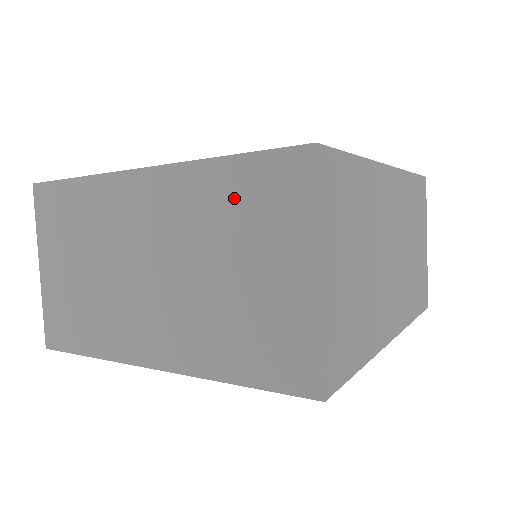
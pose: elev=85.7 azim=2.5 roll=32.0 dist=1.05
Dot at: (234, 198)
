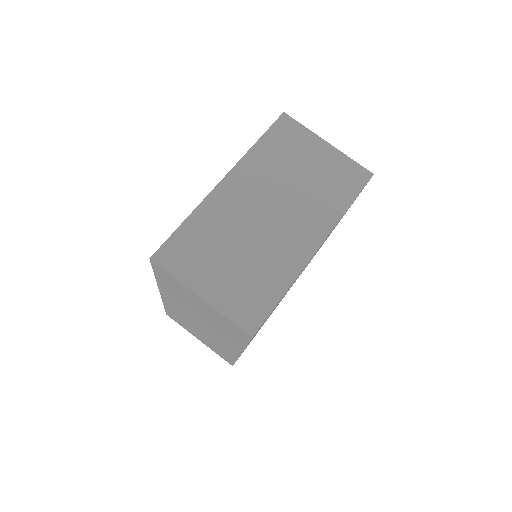
Dot at: (276, 150)
